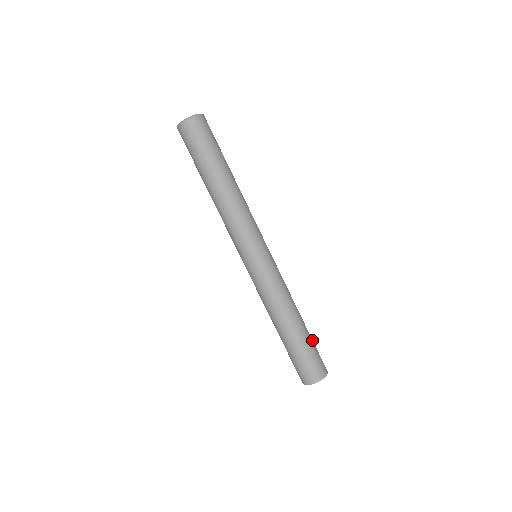
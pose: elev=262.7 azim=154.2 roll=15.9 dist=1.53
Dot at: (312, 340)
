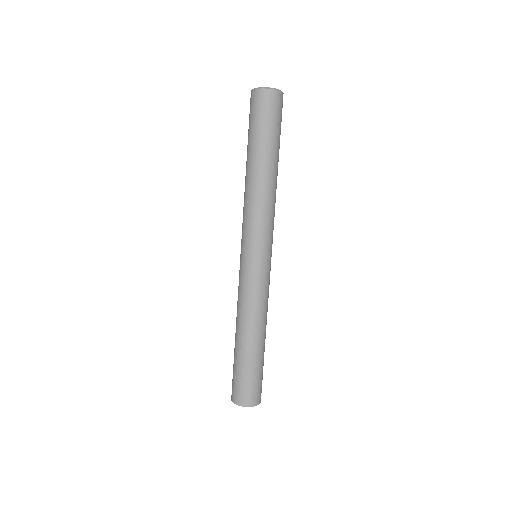
Dot at: (263, 364)
